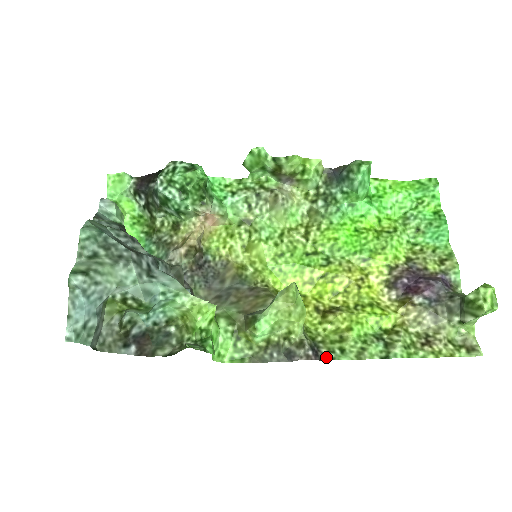
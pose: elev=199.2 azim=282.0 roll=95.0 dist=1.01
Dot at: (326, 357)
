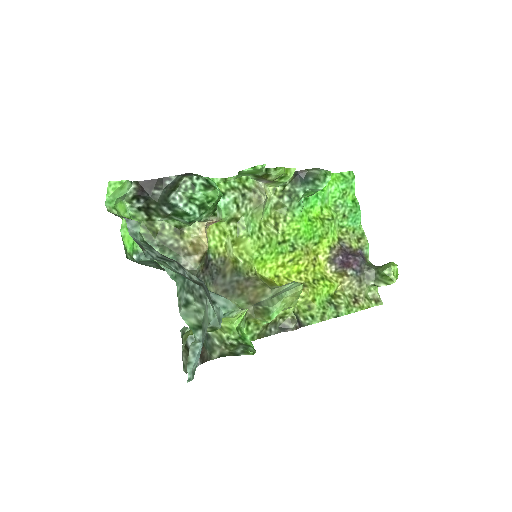
Dot at: (304, 324)
